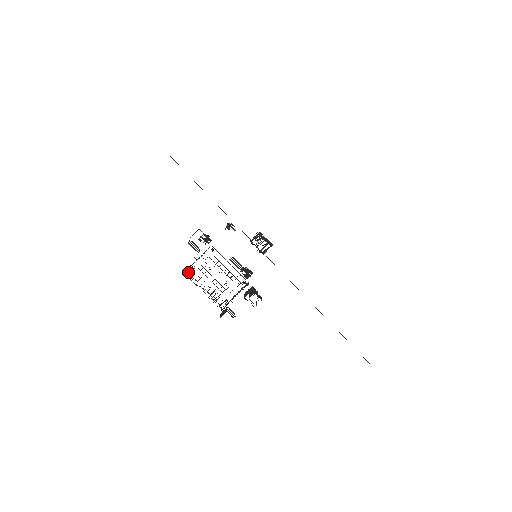
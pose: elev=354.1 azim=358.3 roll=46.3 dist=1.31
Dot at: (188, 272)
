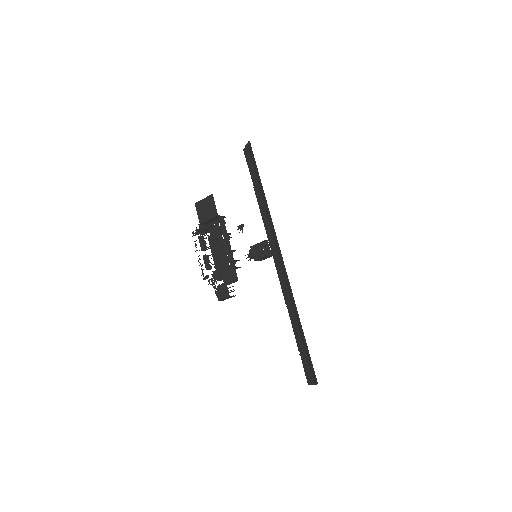
Dot at: (215, 223)
